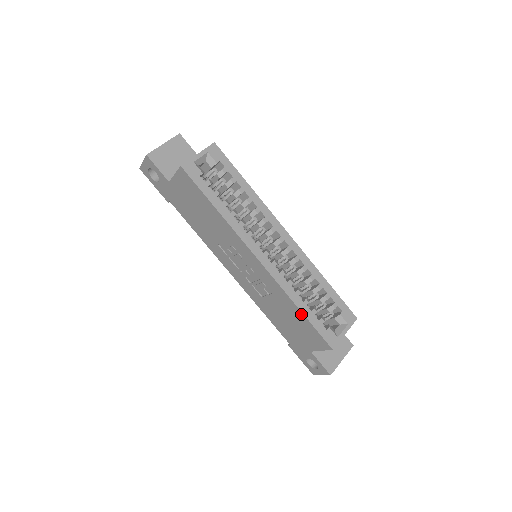
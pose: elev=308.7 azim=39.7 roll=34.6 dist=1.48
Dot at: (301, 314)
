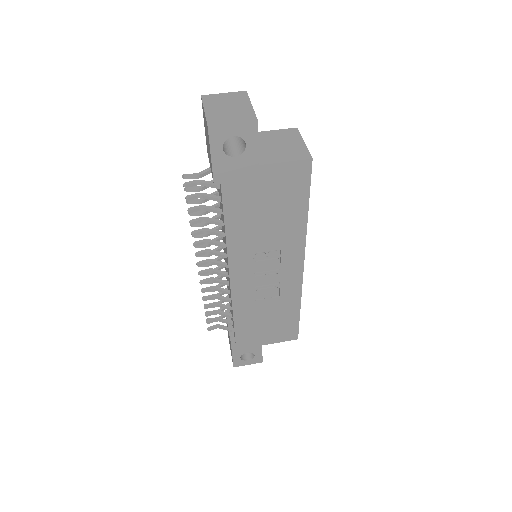
Dot at: (297, 313)
